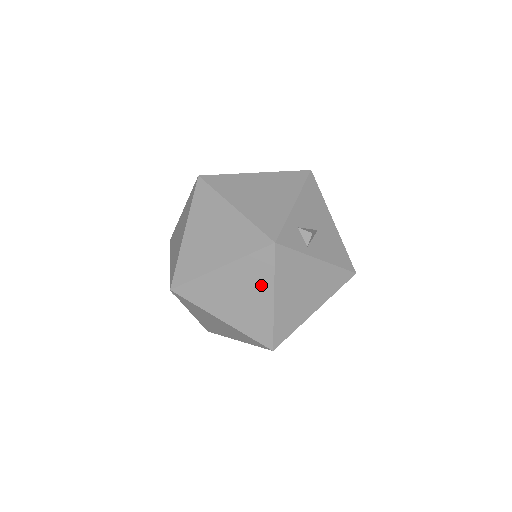
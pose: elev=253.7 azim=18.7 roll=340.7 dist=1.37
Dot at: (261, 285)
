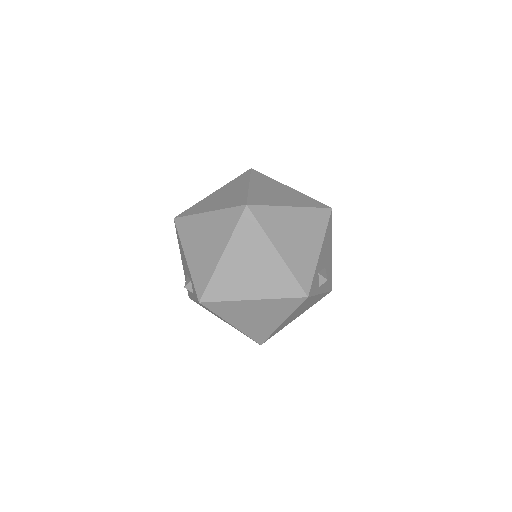
Dot at: (279, 314)
